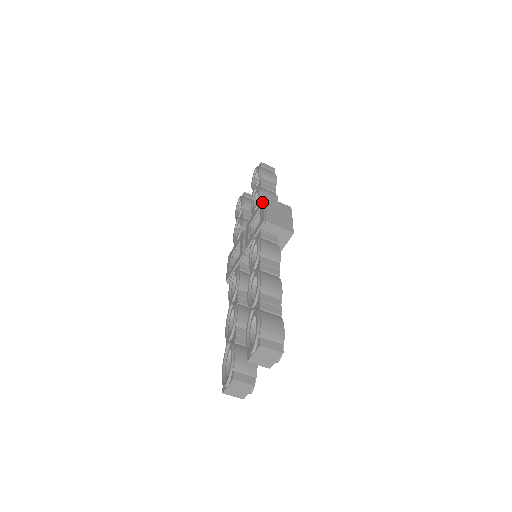
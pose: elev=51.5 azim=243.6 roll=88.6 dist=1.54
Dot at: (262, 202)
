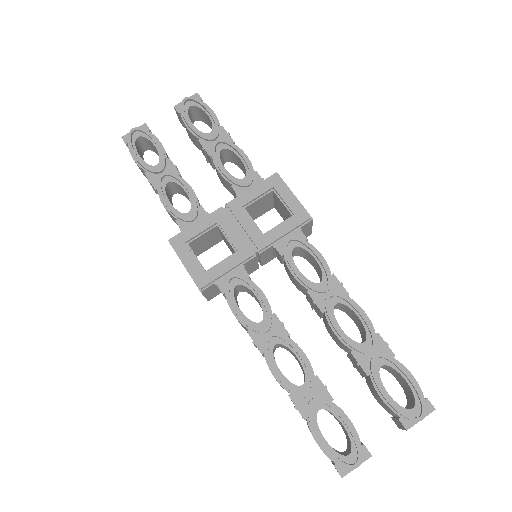
Dot at: (279, 181)
